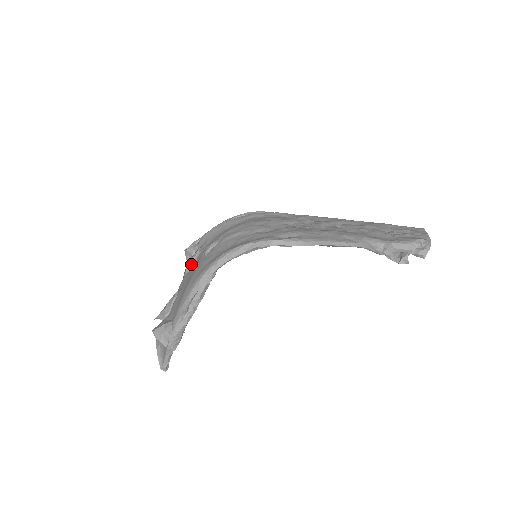
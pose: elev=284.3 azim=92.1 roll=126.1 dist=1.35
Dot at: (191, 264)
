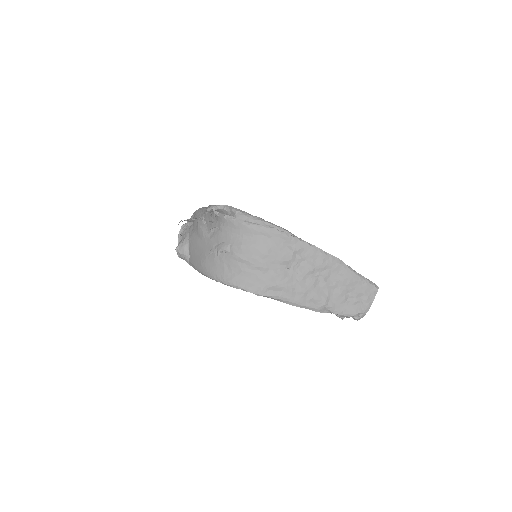
Dot at: (210, 221)
